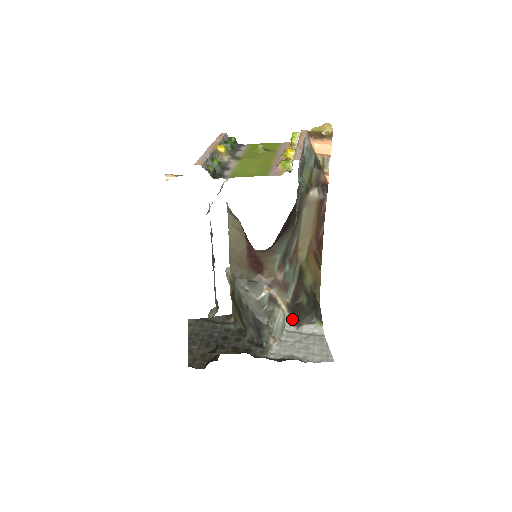
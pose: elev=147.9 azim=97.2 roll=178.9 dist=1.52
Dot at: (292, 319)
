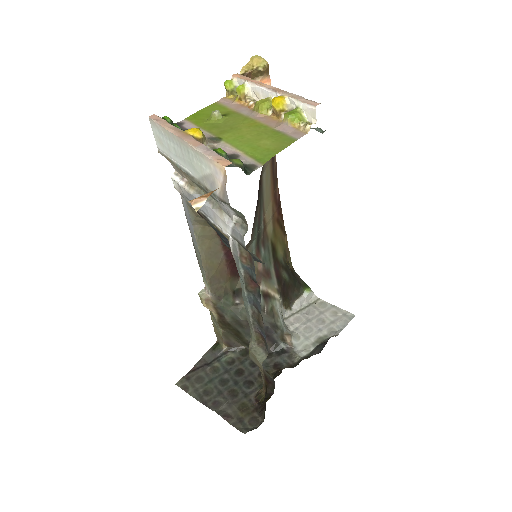
Dot at: (283, 303)
